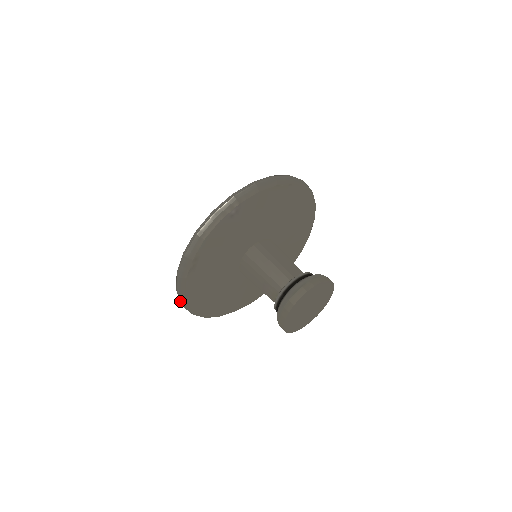
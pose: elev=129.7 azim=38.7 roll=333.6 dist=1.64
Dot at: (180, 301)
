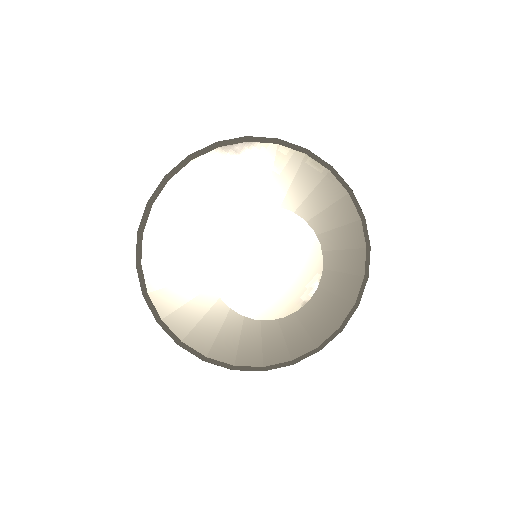
Dot at: (136, 253)
